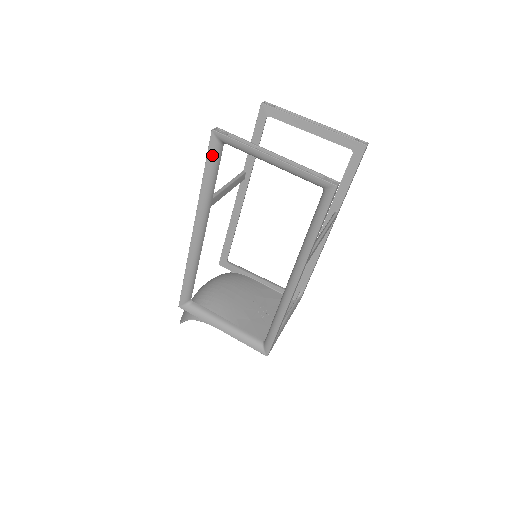
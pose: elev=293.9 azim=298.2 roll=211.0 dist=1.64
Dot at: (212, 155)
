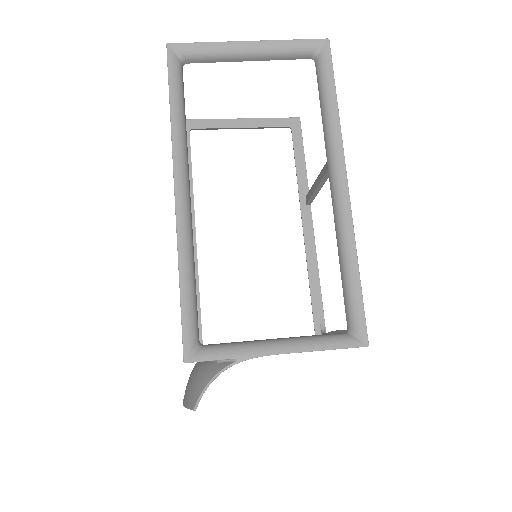
Dot at: (174, 73)
